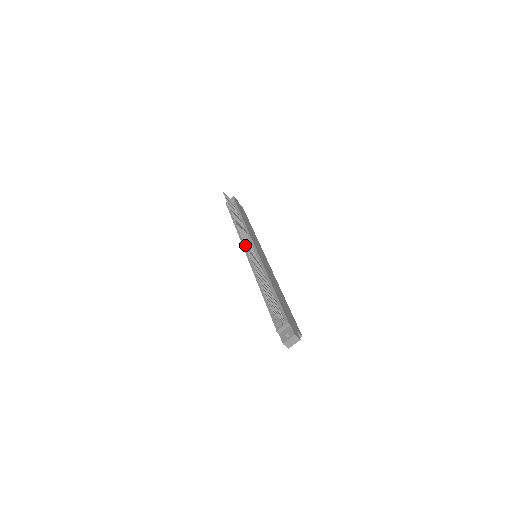
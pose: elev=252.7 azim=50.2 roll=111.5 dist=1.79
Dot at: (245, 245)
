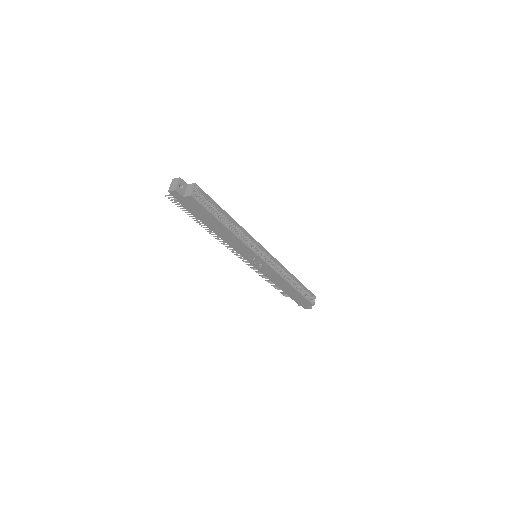
Dot at: (229, 249)
